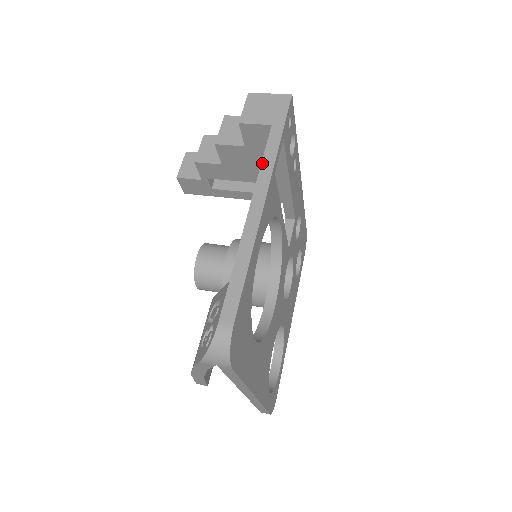
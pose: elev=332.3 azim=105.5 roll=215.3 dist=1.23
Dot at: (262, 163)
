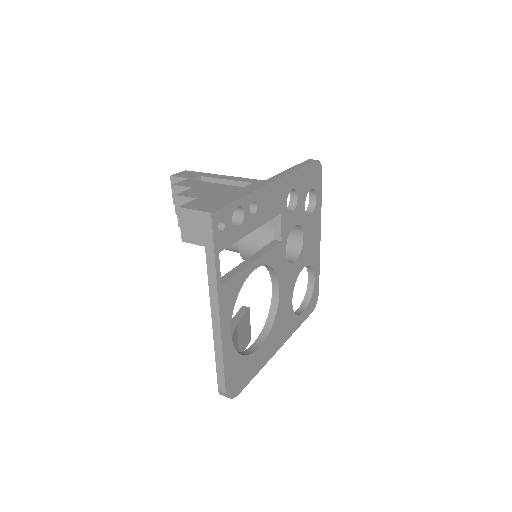
Dot at: (209, 284)
